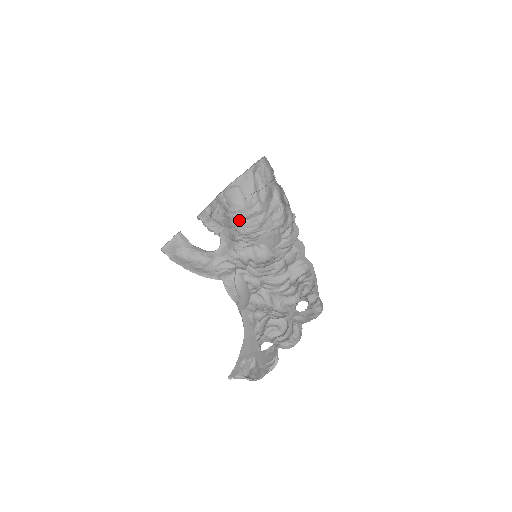
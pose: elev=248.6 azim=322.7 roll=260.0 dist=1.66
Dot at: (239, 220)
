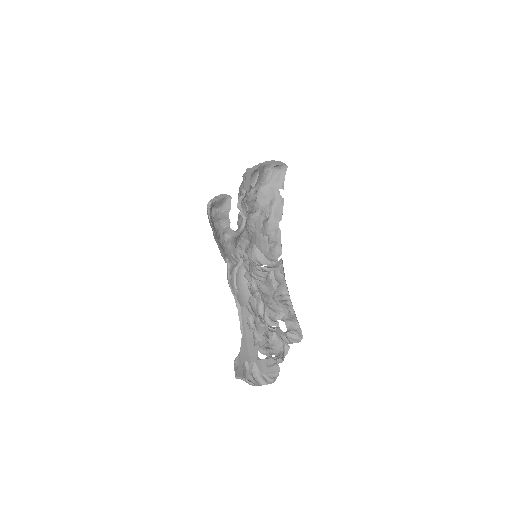
Dot at: occluded
